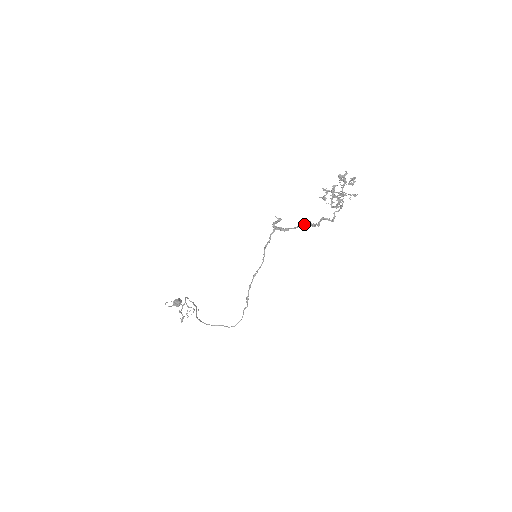
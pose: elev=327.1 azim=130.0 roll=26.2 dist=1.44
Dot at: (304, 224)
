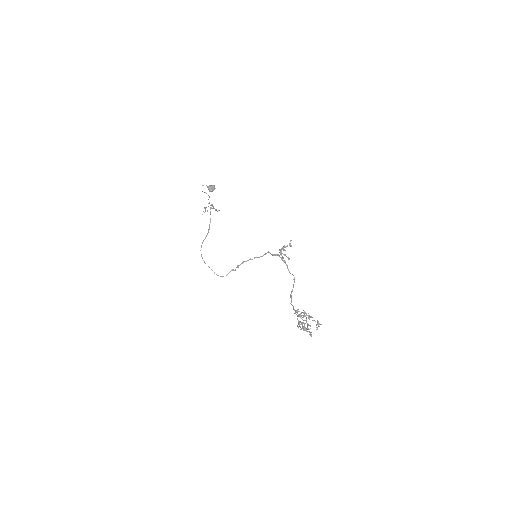
Dot at: occluded
